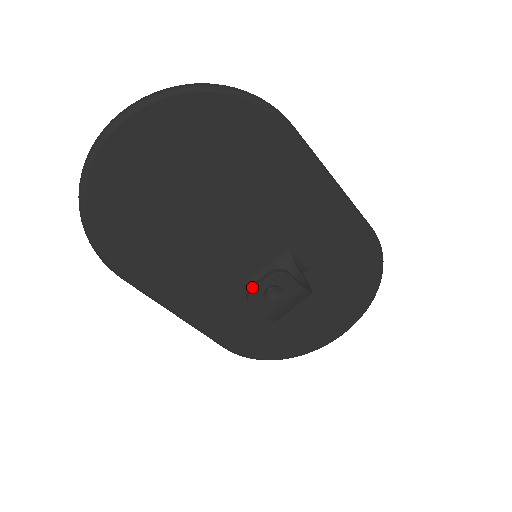
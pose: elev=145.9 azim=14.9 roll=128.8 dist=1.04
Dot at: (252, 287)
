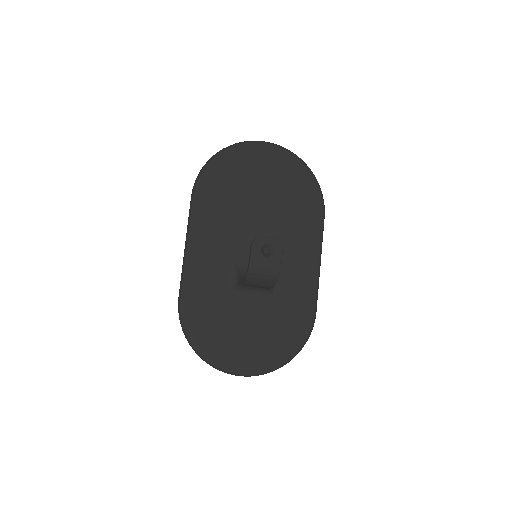
Dot at: (262, 237)
